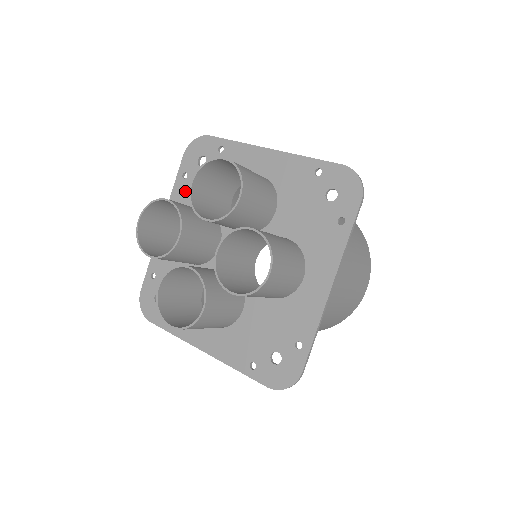
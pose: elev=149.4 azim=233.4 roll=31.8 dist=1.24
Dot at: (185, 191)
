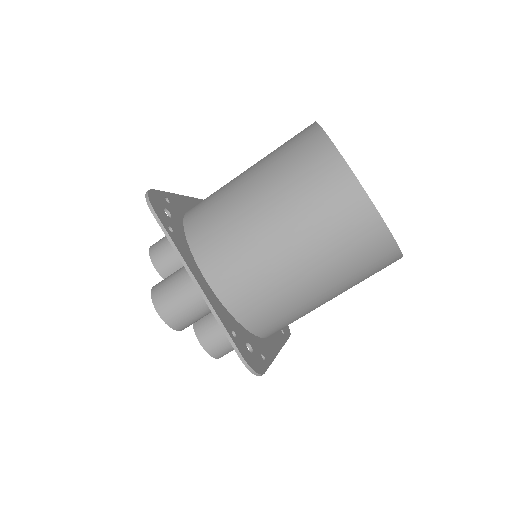
Dot at: occluded
